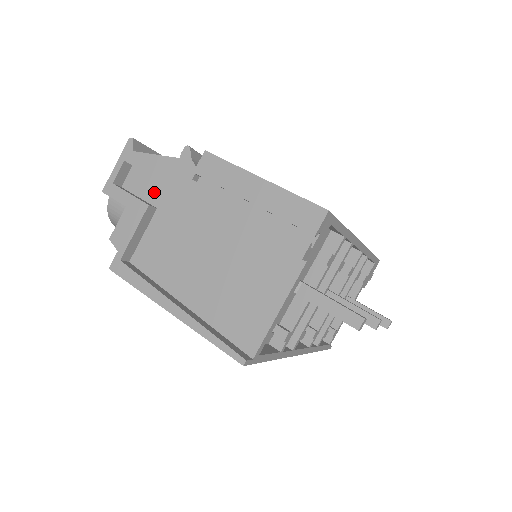
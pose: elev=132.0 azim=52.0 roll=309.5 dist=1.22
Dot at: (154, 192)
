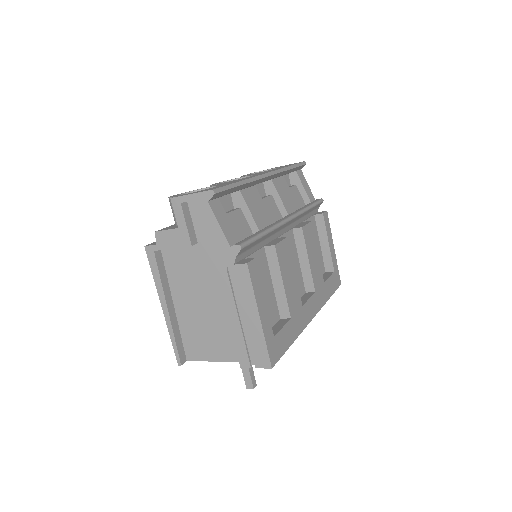
Dot at: (204, 232)
